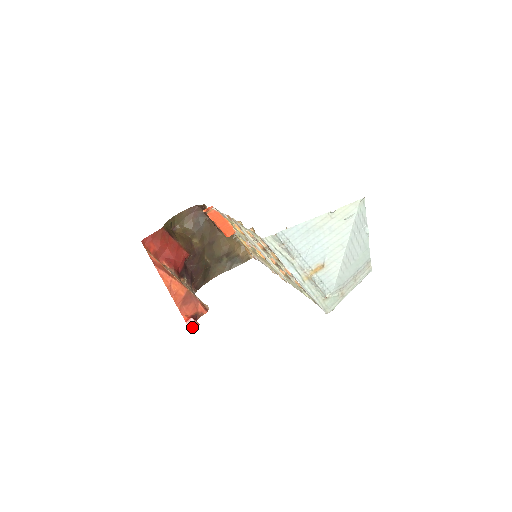
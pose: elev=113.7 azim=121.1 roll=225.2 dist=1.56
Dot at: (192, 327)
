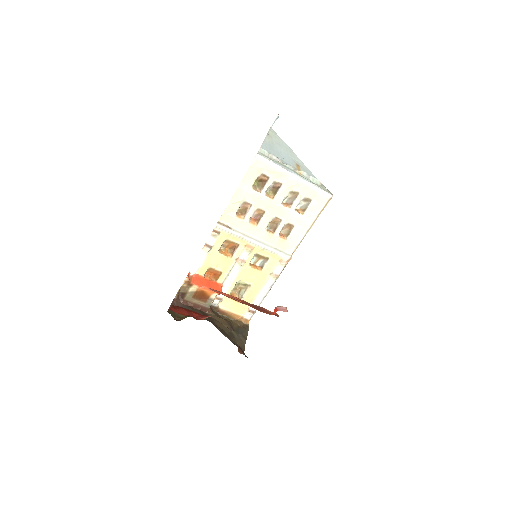
Dot at: (285, 310)
